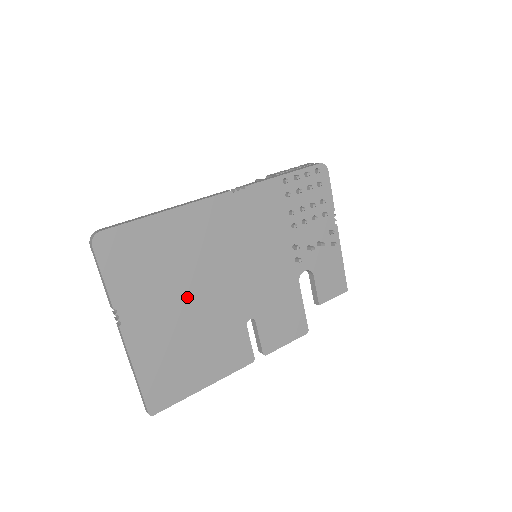
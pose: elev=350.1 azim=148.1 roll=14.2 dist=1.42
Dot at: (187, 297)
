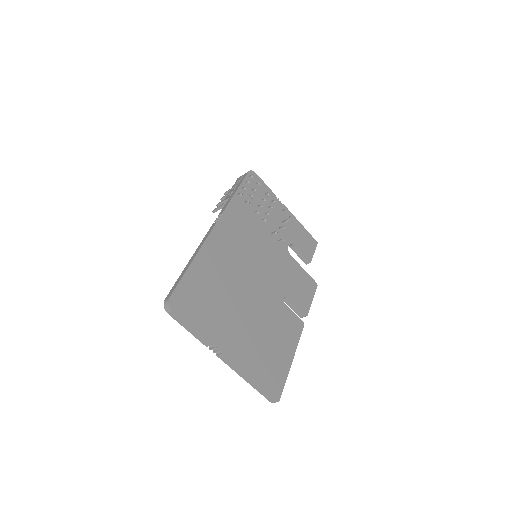
Dot at: (242, 308)
